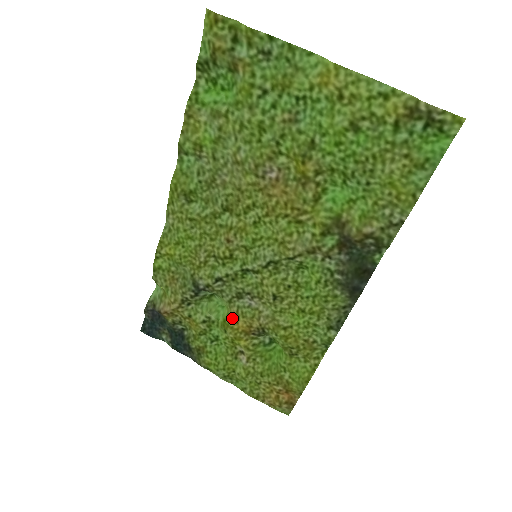
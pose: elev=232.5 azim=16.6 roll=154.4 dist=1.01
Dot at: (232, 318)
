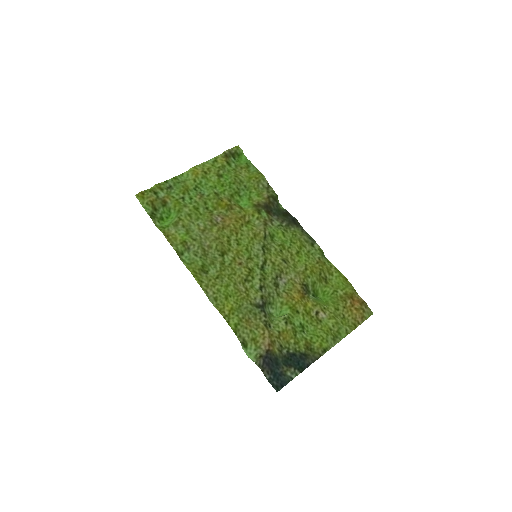
Dot at: (290, 299)
